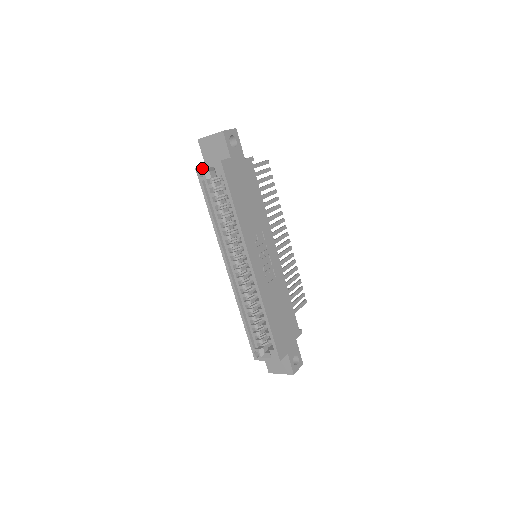
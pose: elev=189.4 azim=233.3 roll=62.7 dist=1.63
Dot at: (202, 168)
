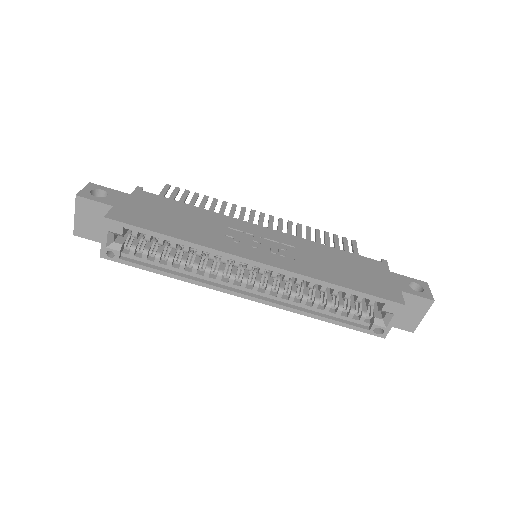
Dot at: (103, 248)
